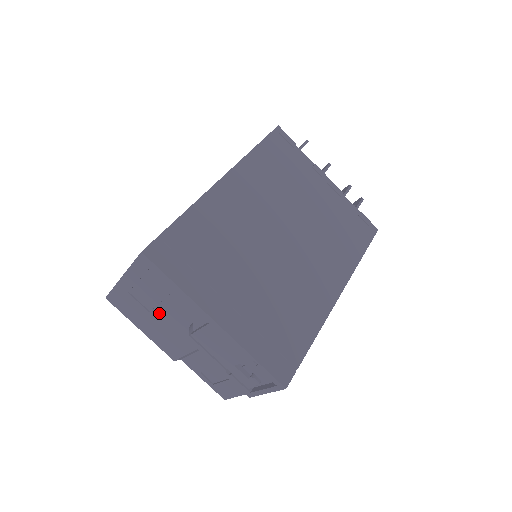
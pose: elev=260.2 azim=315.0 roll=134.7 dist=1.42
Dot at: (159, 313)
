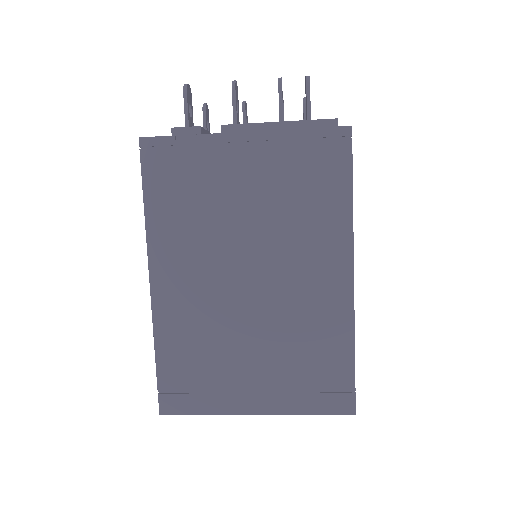
Dot at: occluded
